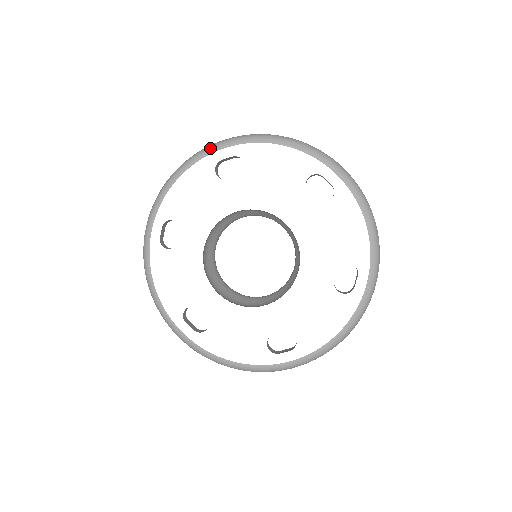
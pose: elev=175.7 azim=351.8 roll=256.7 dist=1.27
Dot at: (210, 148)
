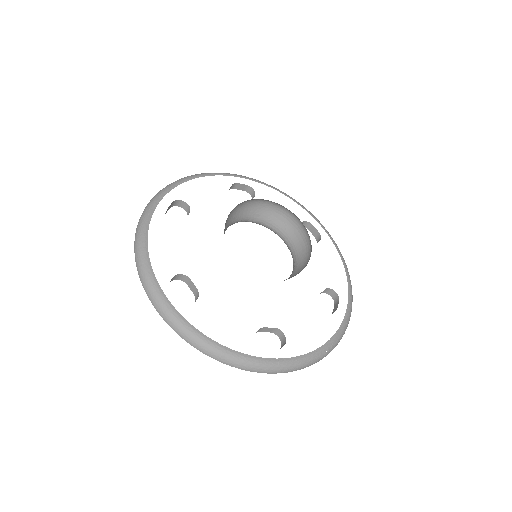
Dot at: (150, 206)
